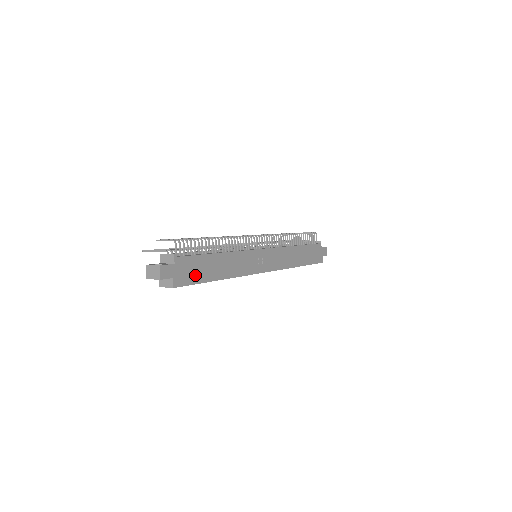
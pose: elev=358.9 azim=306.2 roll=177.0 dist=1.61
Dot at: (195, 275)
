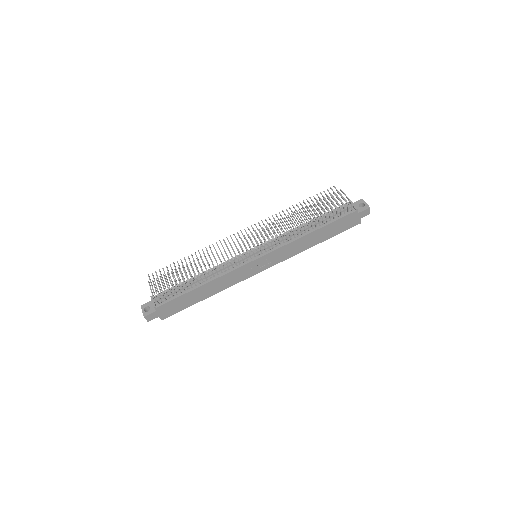
Dot at: (179, 307)
